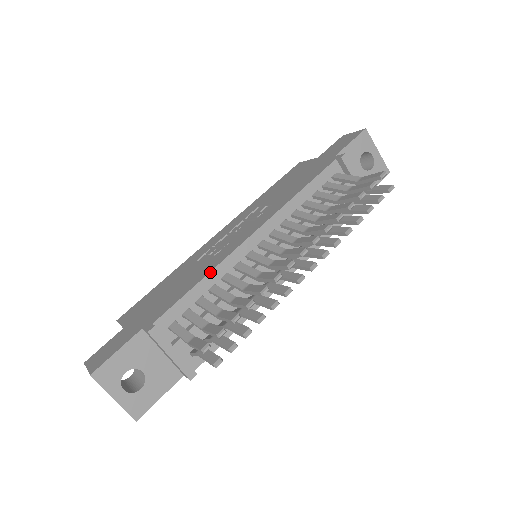
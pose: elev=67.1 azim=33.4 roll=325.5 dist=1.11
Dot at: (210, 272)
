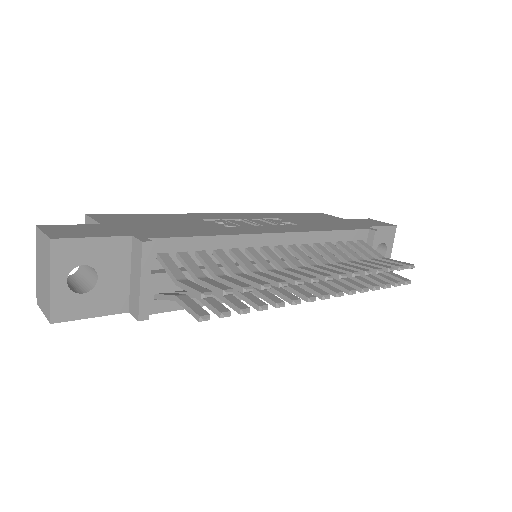
Dot at: (227, 235)
